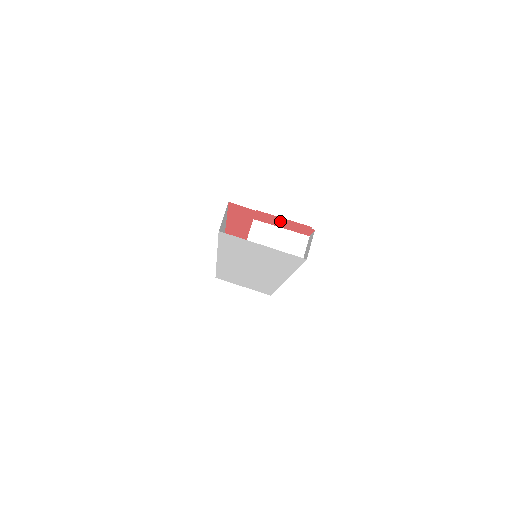
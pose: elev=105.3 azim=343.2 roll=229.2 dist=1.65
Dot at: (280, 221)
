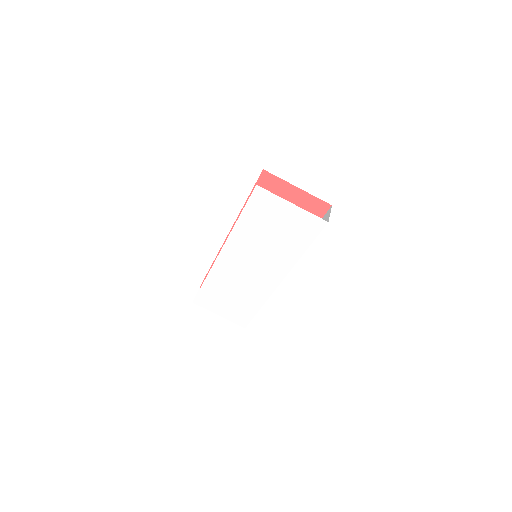
Dot at: (302, 196)
